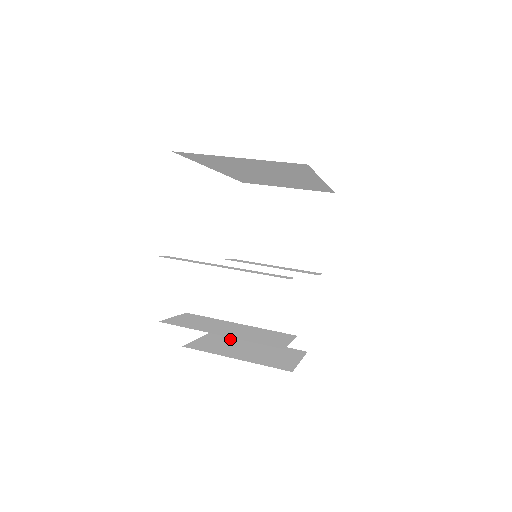
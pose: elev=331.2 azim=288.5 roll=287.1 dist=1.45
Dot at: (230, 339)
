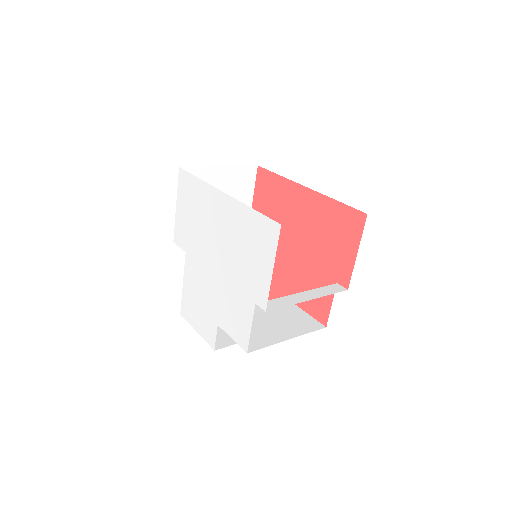
Dot at: occluded
